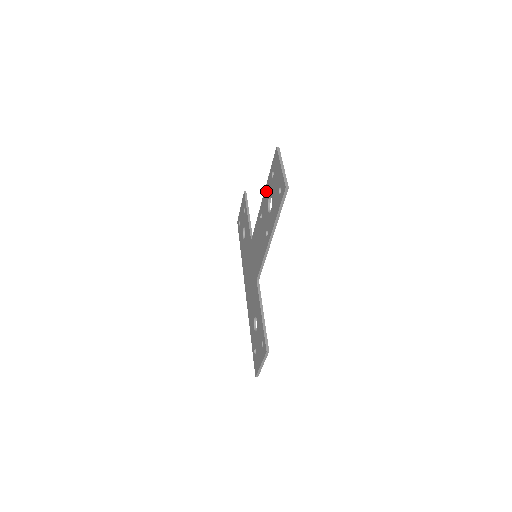
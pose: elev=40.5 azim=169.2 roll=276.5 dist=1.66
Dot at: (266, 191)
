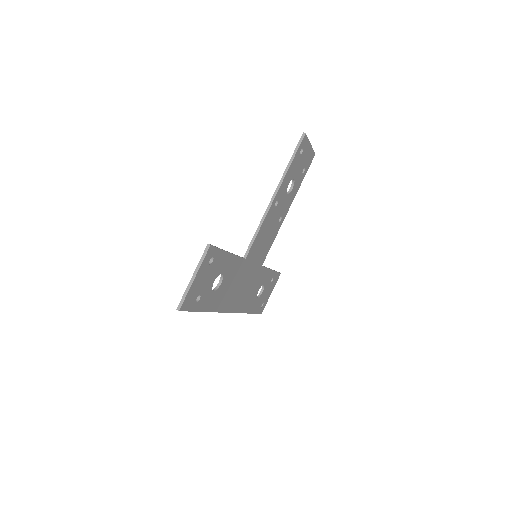
Dot at: occluded
